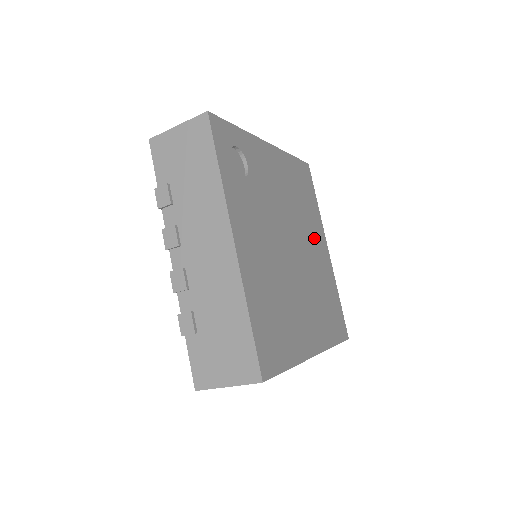
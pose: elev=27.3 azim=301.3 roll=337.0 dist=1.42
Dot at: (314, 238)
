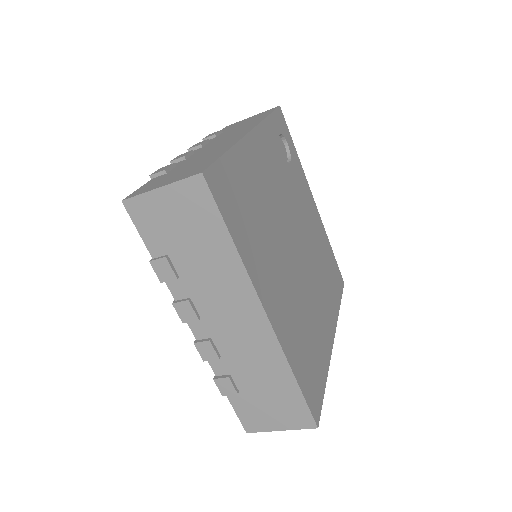
Dot at: (323, 302)
